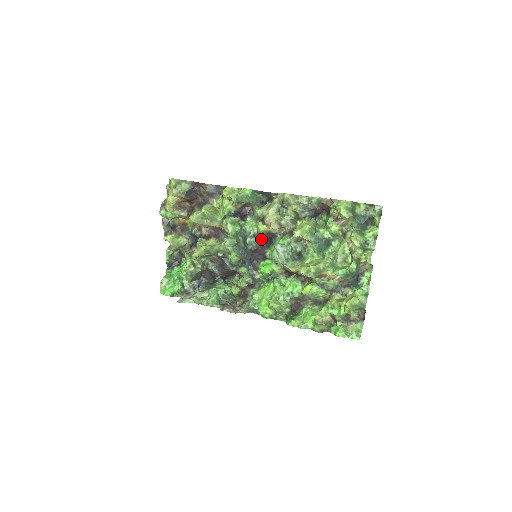
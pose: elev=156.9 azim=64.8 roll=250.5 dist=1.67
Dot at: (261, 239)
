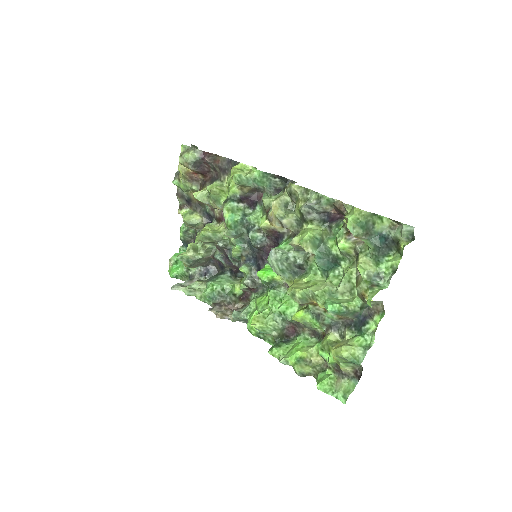
Dot at: (268, 236)
